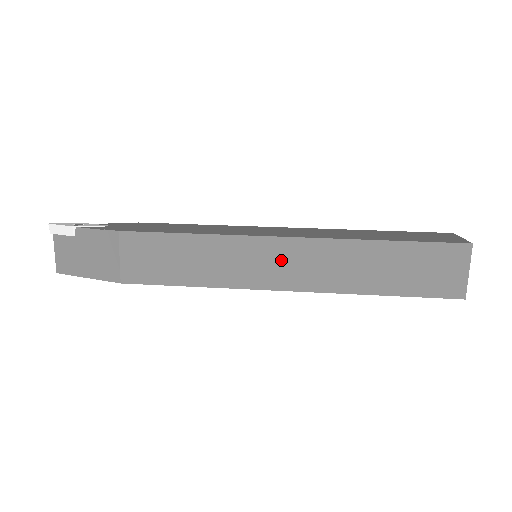
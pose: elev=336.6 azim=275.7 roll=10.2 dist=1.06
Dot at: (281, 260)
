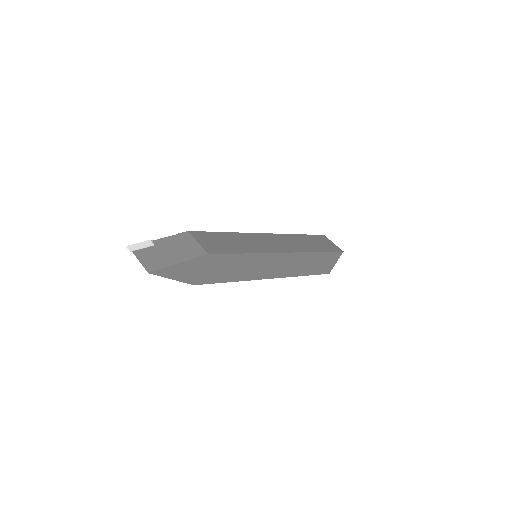
Dot at: (273, 241)
